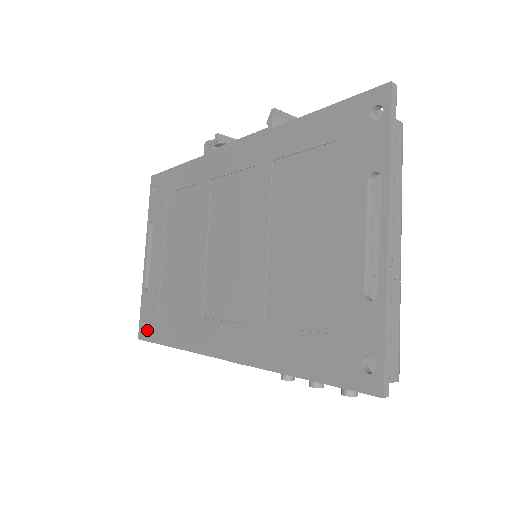
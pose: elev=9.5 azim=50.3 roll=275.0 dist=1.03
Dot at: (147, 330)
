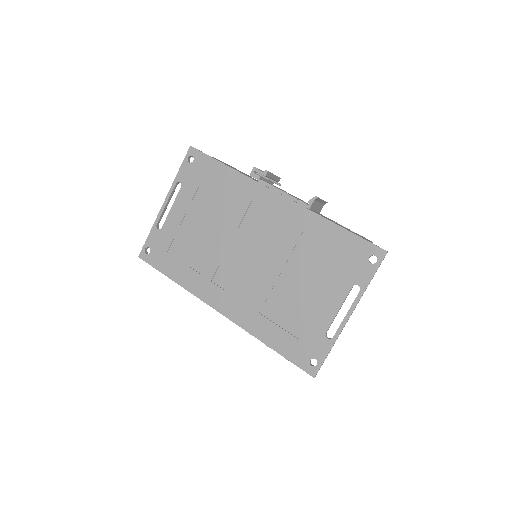
Dot at: (151, 257)
